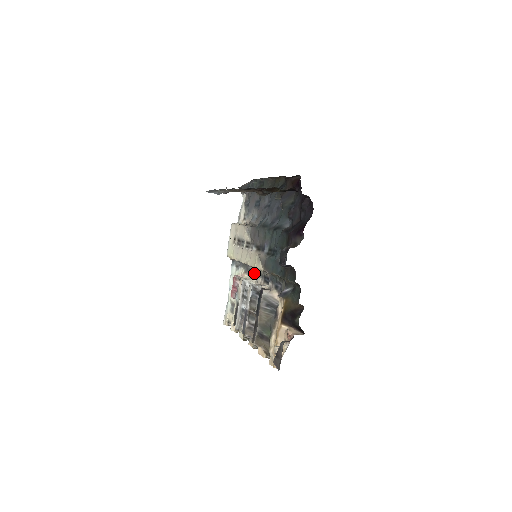
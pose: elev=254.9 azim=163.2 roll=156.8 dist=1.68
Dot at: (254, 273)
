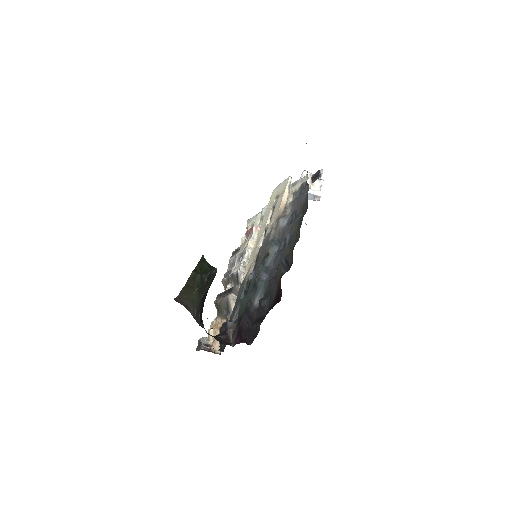
Dot at: occluded
